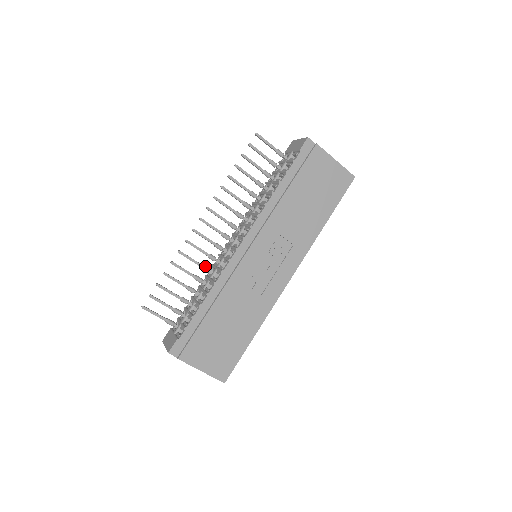
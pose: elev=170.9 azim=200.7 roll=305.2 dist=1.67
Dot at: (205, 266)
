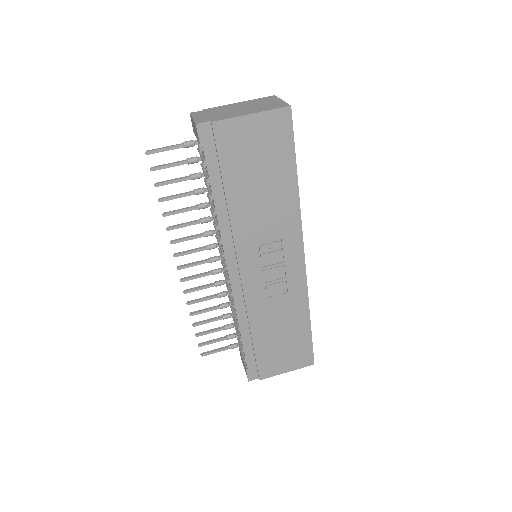
Dot at: (220, 294)
